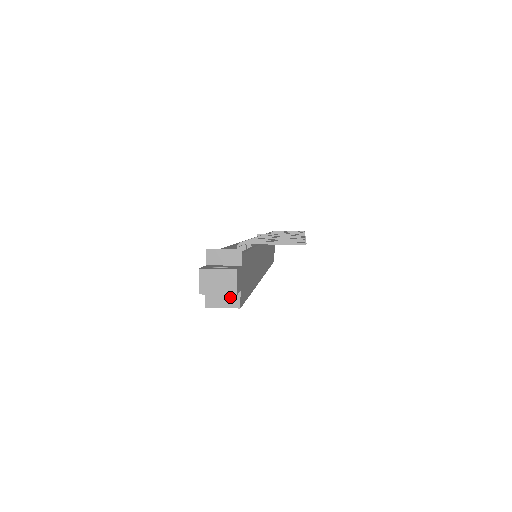
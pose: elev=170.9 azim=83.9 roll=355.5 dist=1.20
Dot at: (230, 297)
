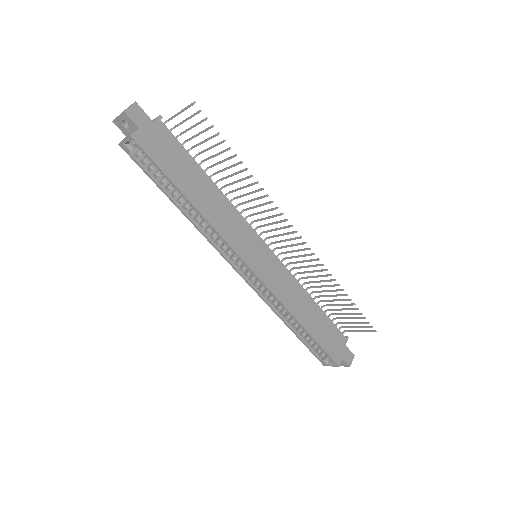
Dot at: (132, 133)
